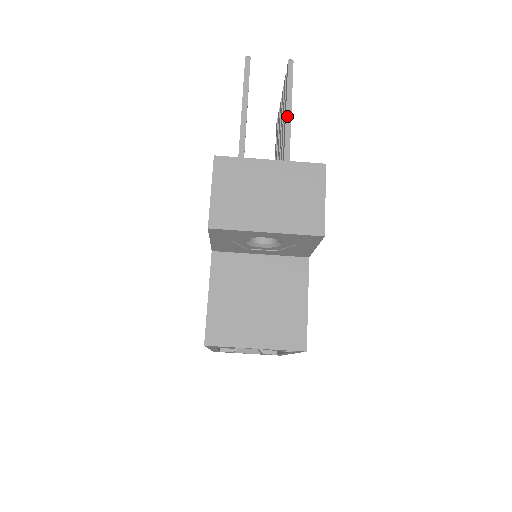
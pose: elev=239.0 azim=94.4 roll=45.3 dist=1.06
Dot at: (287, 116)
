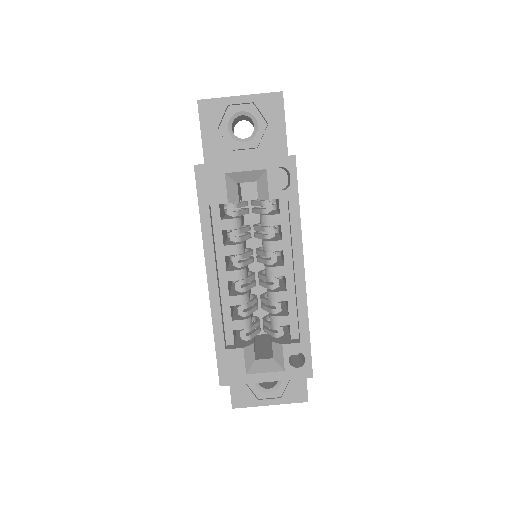
Dot at: occluded
